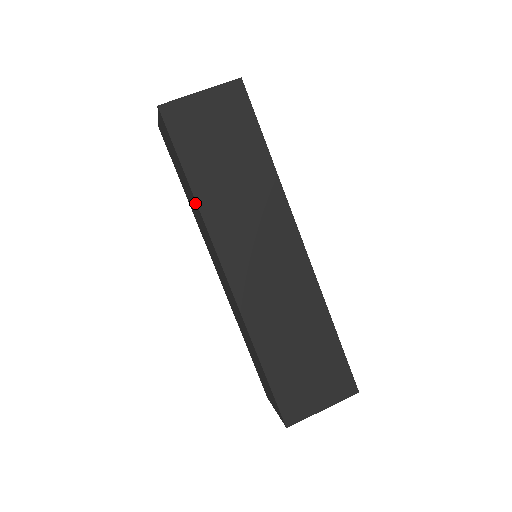
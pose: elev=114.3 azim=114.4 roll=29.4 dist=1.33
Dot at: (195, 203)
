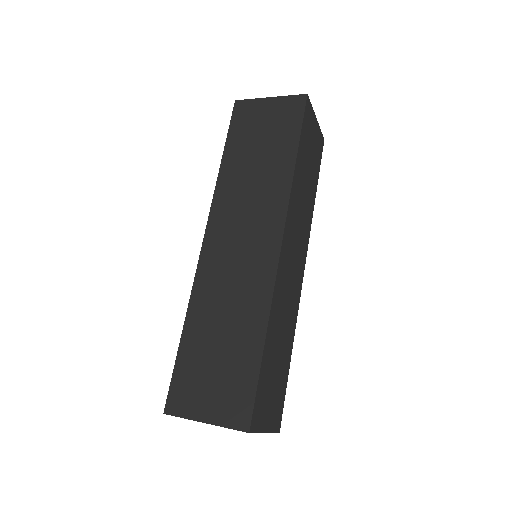
Dot at: occluded
